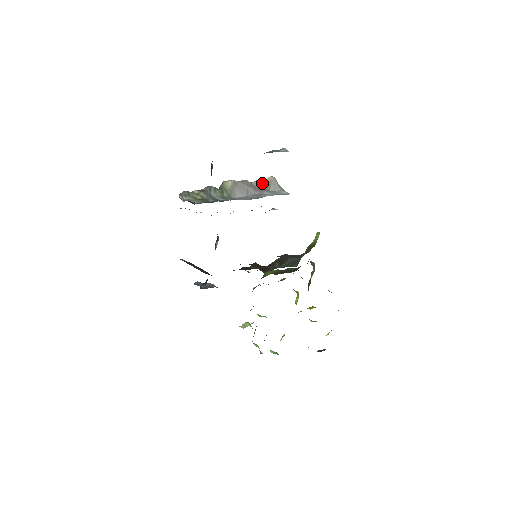
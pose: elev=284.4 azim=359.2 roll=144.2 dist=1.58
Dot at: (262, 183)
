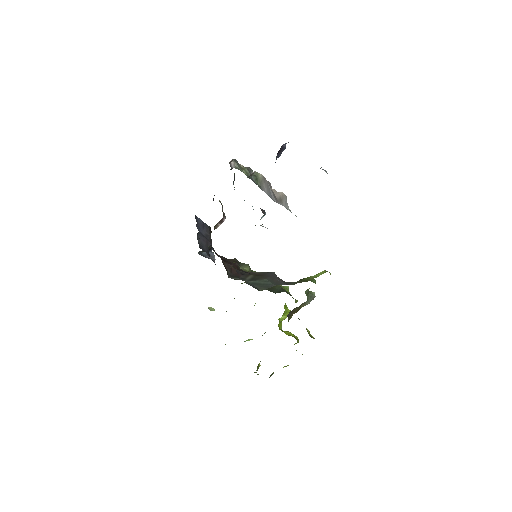
Dot at: (277, 194)
